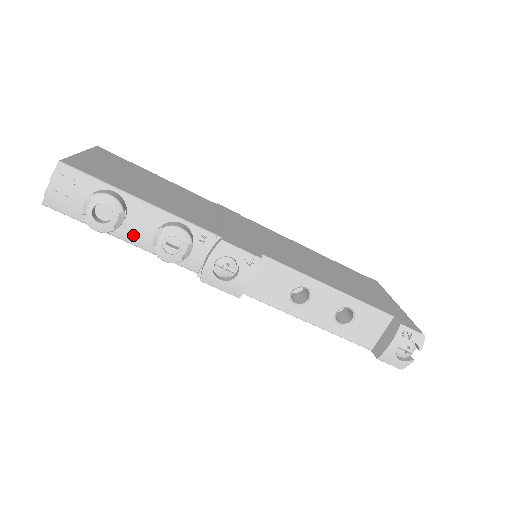
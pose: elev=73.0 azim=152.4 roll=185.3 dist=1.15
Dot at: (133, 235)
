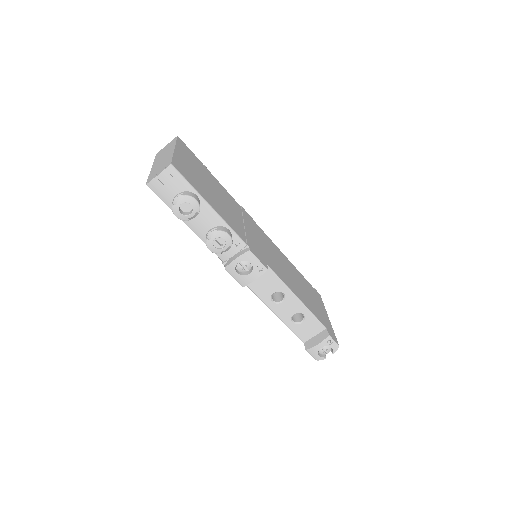
Dot at: (195, 225)
